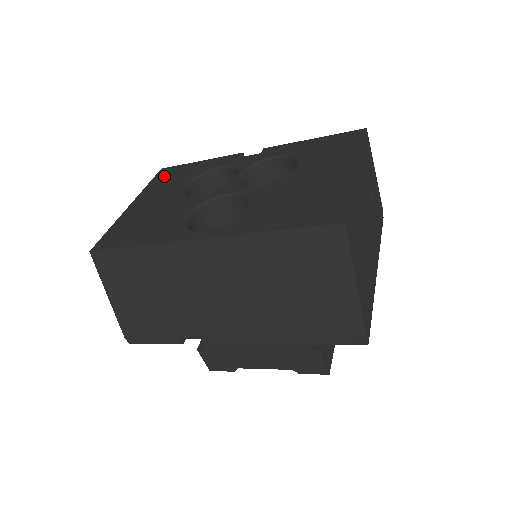
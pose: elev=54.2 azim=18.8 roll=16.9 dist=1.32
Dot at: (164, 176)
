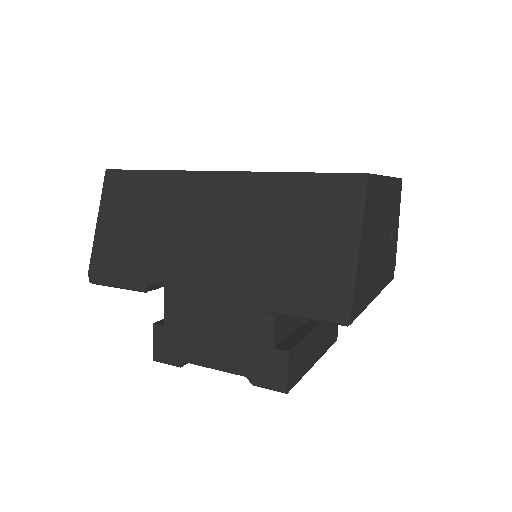
Dot at: occluded
